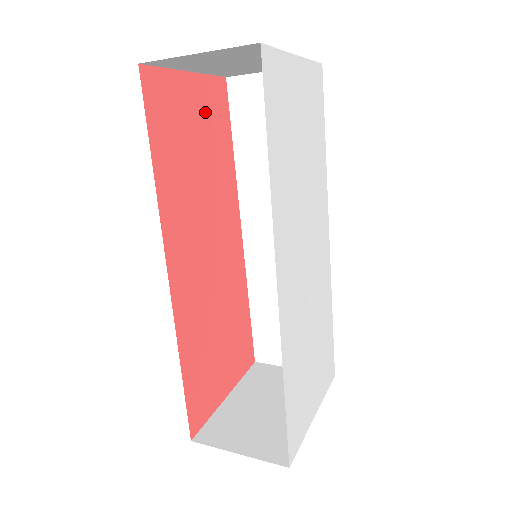
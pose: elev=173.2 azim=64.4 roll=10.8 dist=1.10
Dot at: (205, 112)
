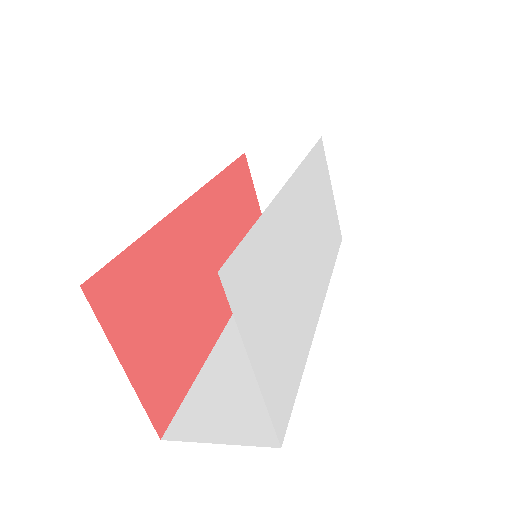
Dot at: occluded
